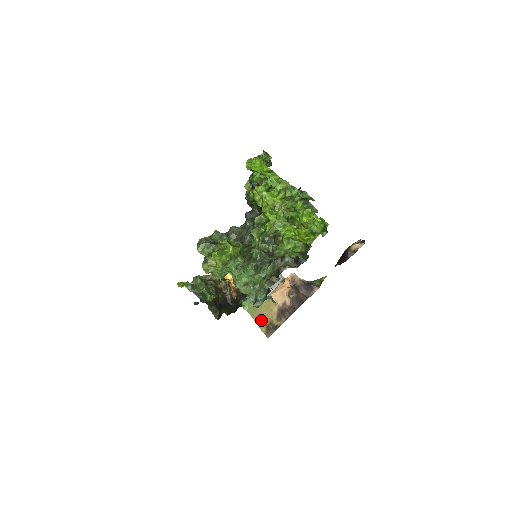
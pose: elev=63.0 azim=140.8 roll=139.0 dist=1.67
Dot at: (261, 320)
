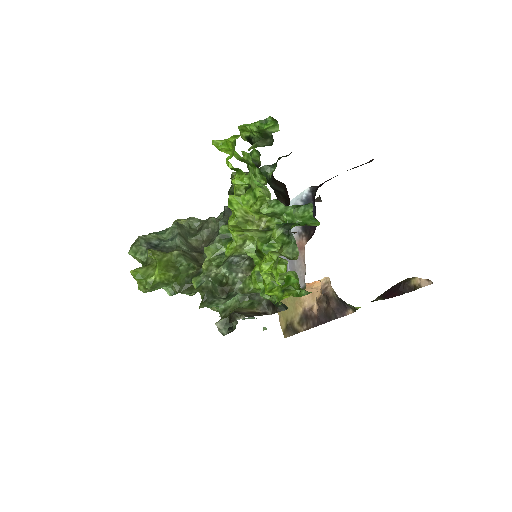
Dot at: (283, 313)
